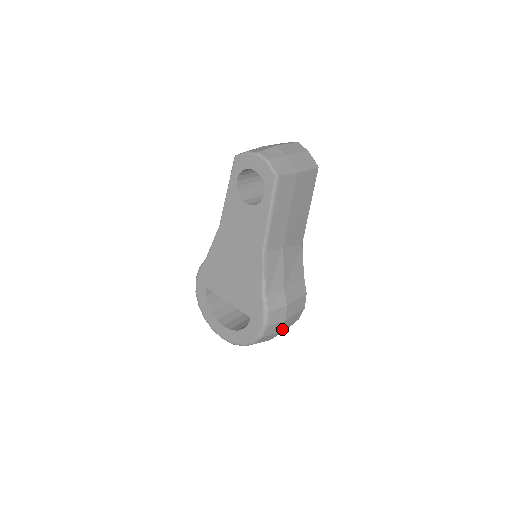
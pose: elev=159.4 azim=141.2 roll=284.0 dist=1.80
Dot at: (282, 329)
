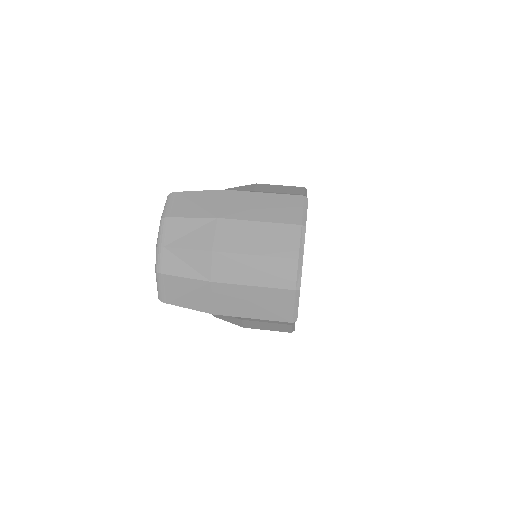
Dot at: occluded
